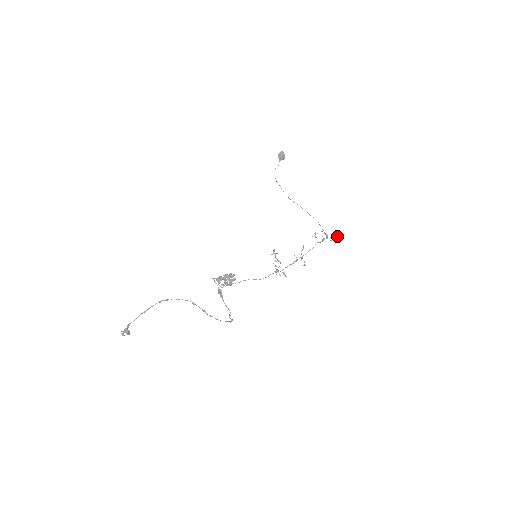
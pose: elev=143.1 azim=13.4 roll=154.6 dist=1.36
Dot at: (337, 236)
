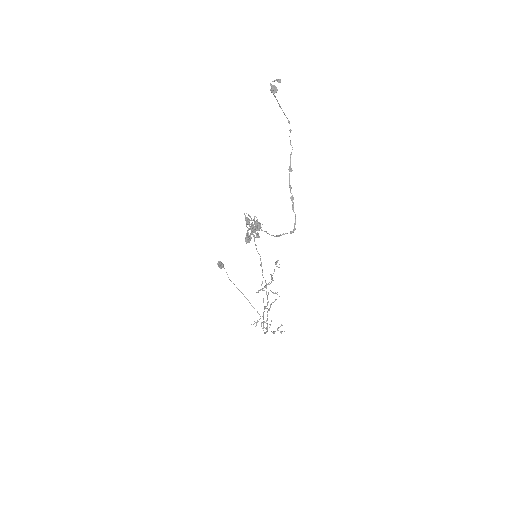
Dot at: occluded
